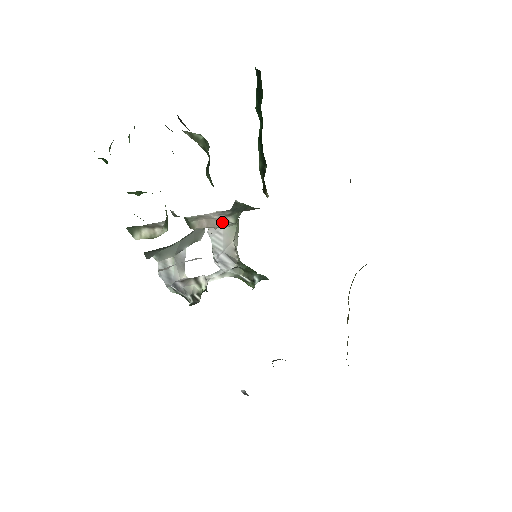
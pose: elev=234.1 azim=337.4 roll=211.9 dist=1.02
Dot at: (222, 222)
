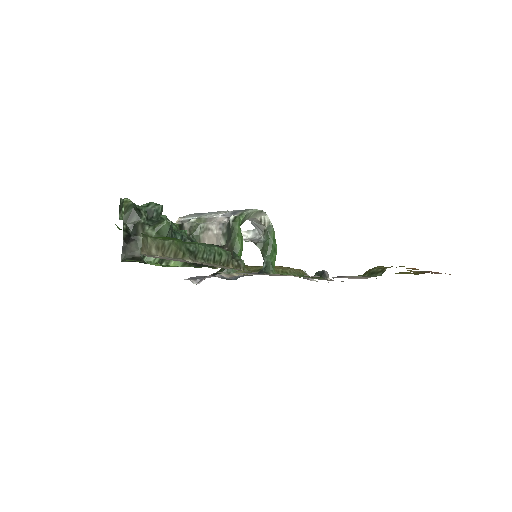
Dot at: (218, 241)
